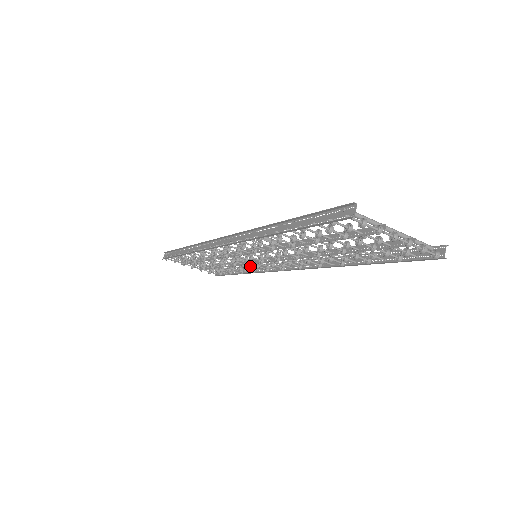
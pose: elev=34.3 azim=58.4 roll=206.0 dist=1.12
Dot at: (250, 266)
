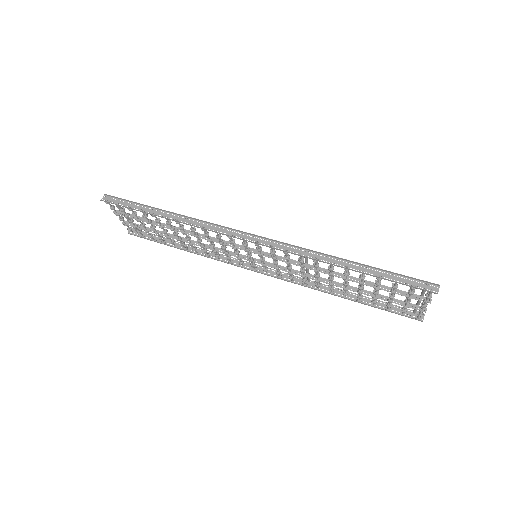
Dot at: (217, 253)
